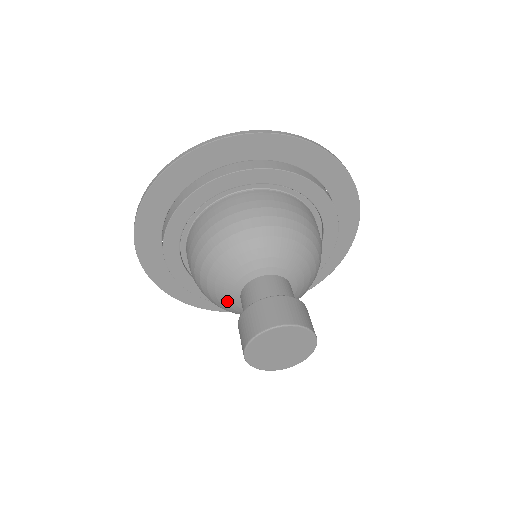
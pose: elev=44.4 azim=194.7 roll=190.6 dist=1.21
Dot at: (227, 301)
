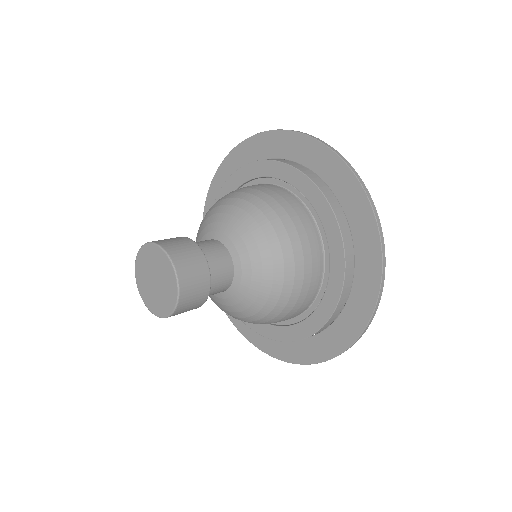
Dot at: occluded
